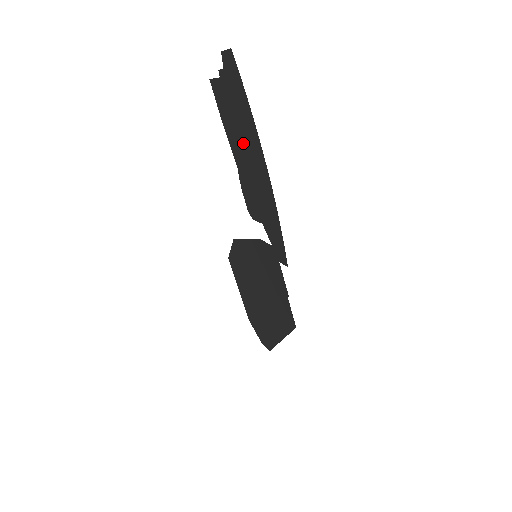
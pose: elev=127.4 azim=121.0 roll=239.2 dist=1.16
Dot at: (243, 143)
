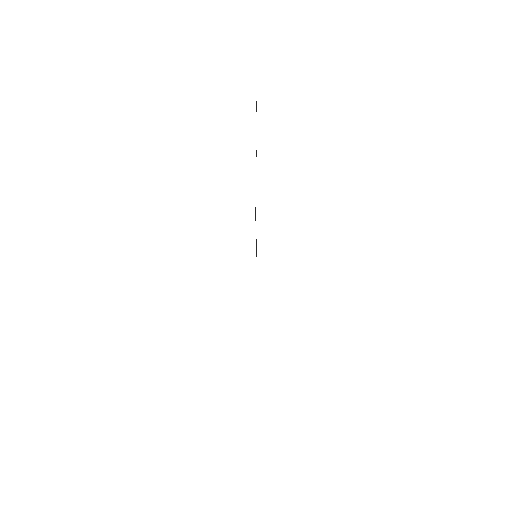
Dot at: occluded
